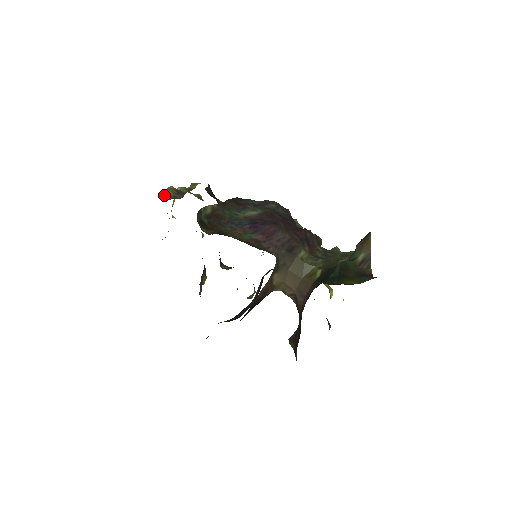
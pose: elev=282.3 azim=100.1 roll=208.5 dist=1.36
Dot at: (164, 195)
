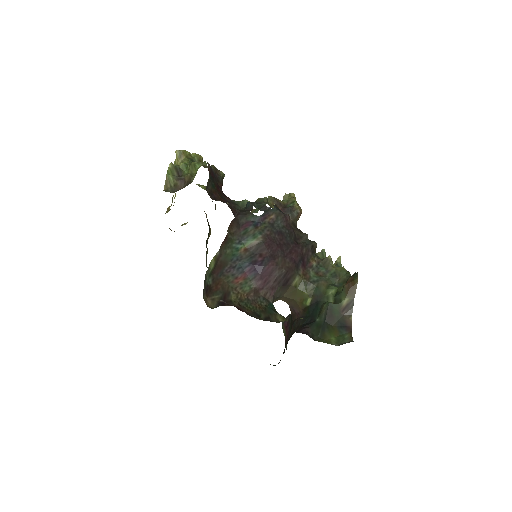
Dot at: (165, 182)
